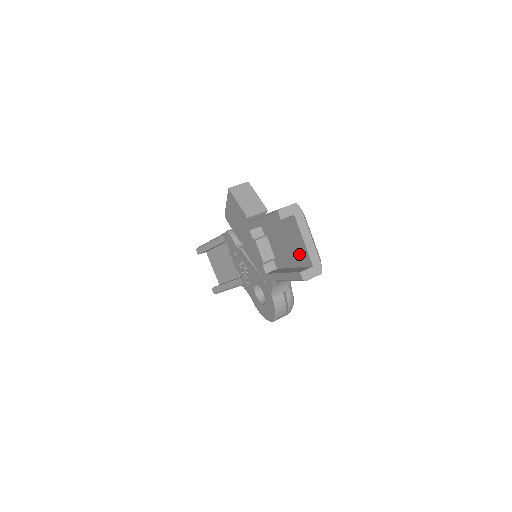
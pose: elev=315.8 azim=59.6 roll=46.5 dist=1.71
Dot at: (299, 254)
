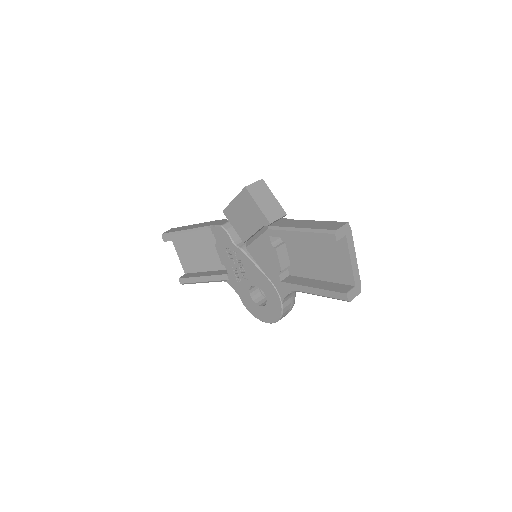
Dot at: (337, 271)
